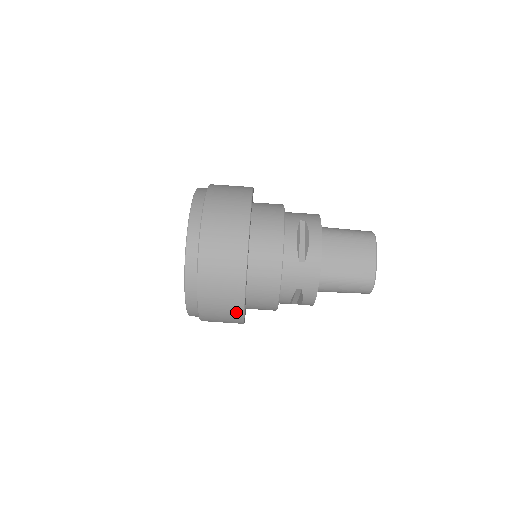
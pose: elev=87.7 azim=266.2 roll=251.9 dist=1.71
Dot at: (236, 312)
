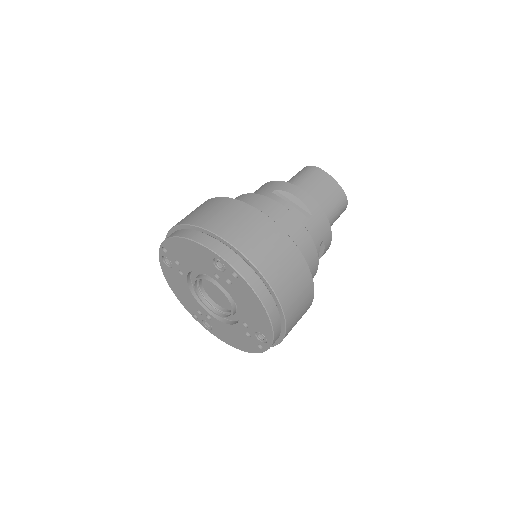
Dot at: (309, 300)
